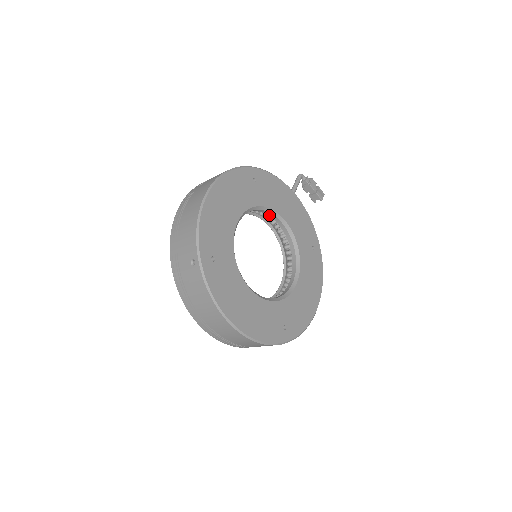
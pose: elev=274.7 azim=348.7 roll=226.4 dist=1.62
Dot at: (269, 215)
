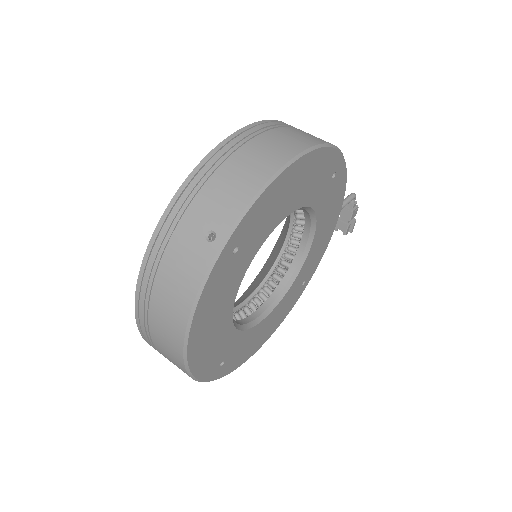
Dot at: (306, 221)
